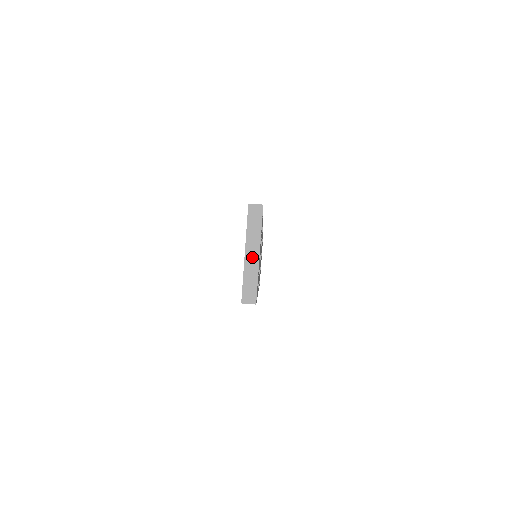
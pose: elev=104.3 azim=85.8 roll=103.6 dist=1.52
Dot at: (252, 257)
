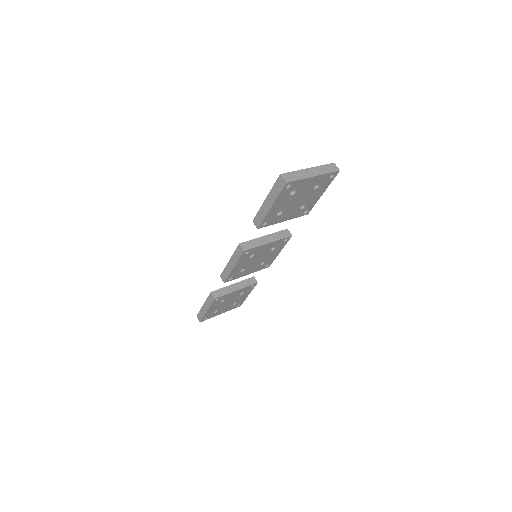
Dot at: (310, 173)
